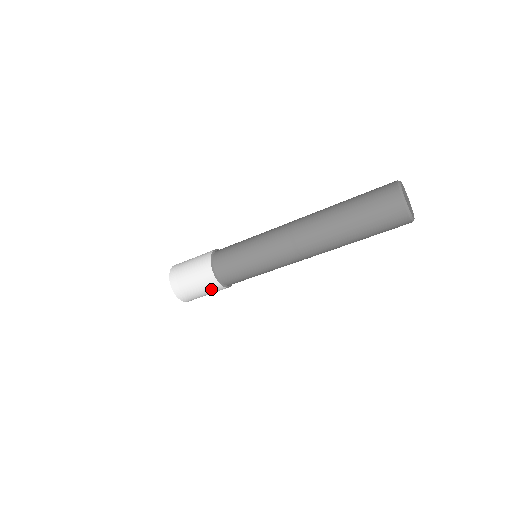
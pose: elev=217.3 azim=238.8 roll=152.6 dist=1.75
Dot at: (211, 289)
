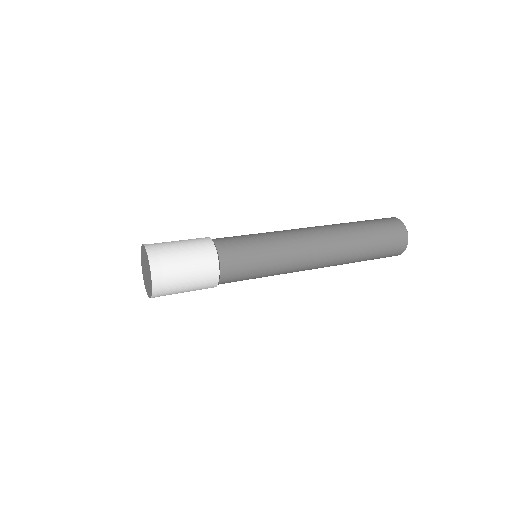
Dot at: (201, 288)
